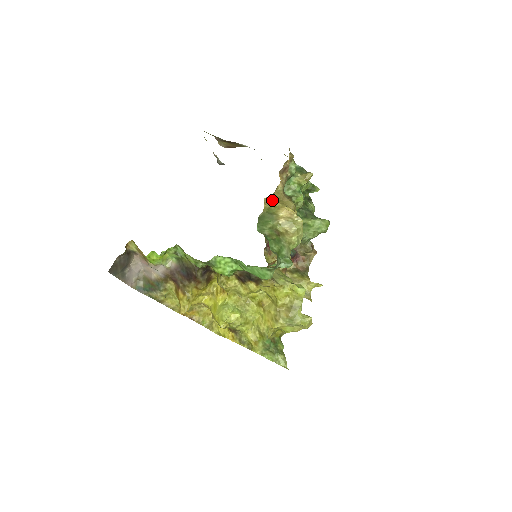
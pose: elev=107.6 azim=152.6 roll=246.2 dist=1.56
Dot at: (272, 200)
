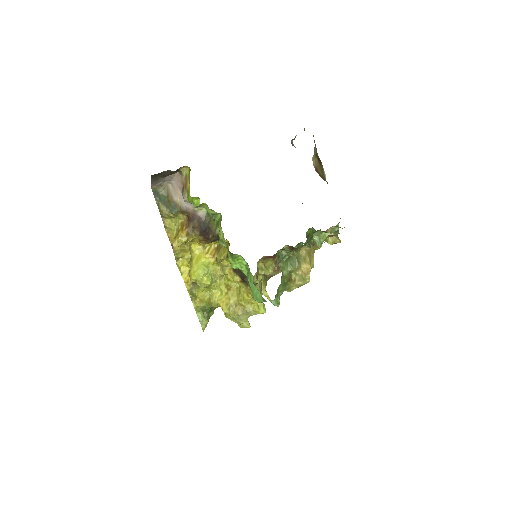
Dot at: (307, 250)
